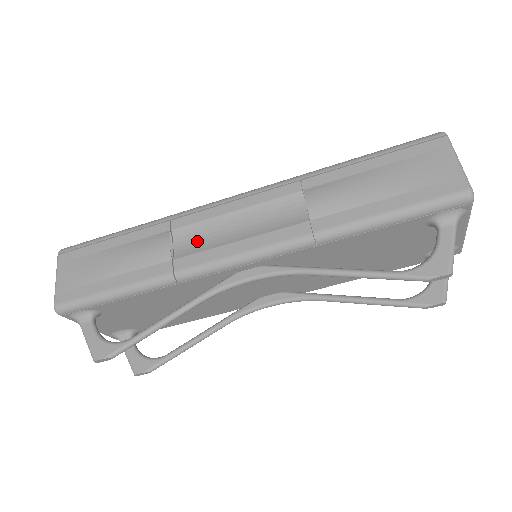
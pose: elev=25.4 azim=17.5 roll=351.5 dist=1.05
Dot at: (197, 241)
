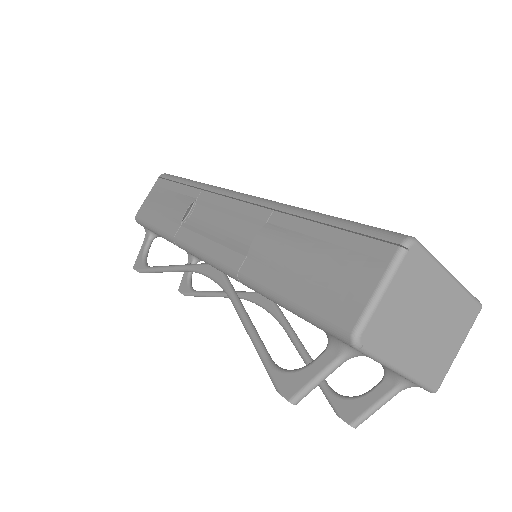
Dot at: (200, 219)
